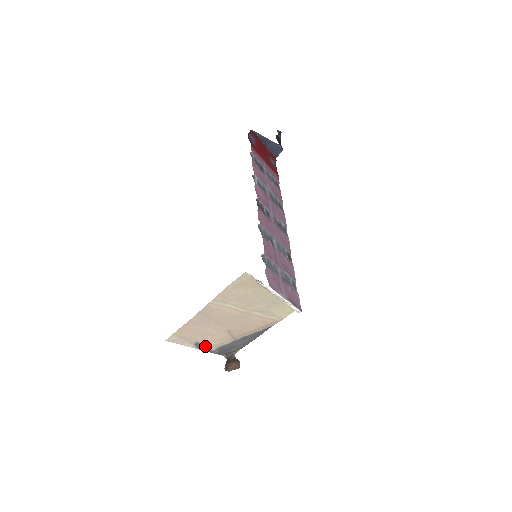
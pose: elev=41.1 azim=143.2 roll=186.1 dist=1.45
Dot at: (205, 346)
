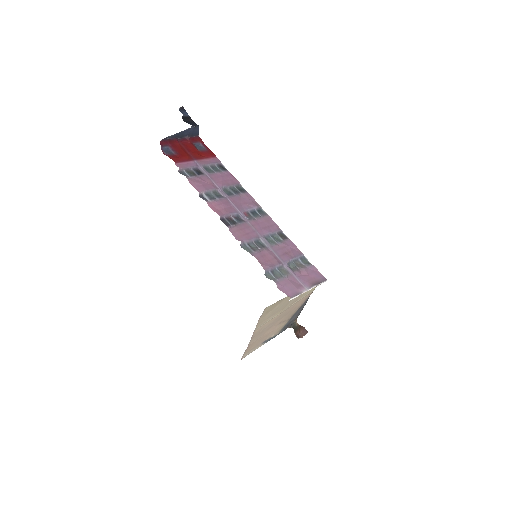
Dot at: (271, 337)
